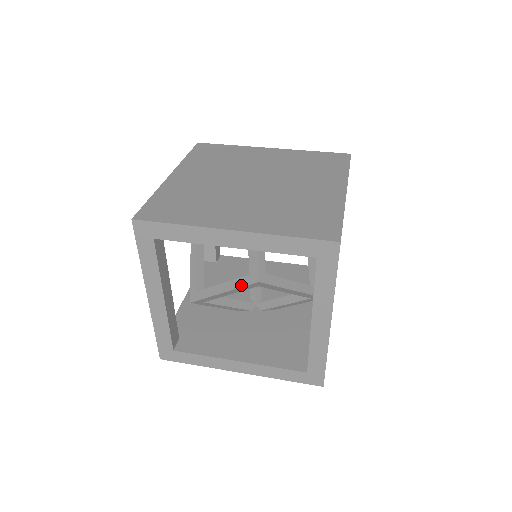
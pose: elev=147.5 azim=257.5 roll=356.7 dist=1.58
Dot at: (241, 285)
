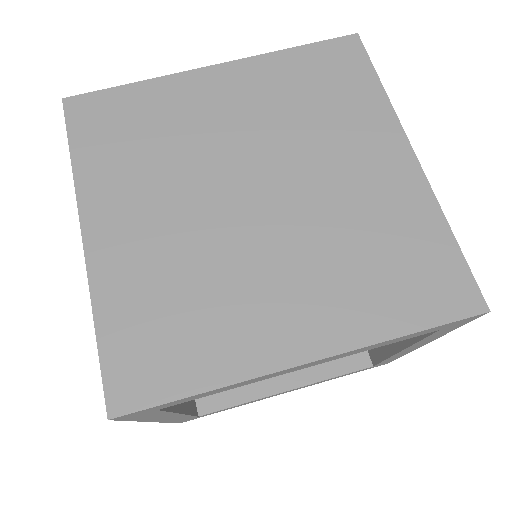
Dot at: occluded
